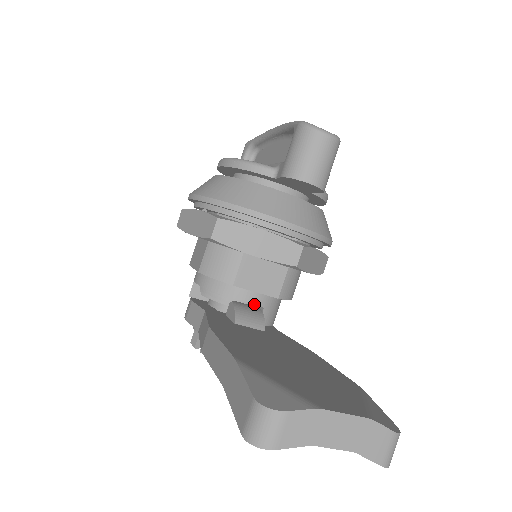
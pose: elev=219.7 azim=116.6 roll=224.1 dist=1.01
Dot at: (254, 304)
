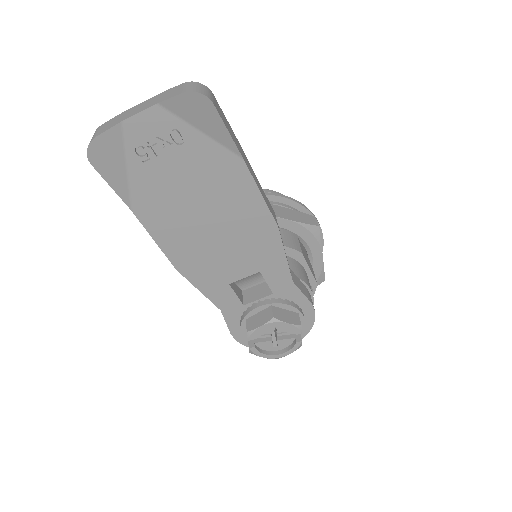
Dot at: occluded
